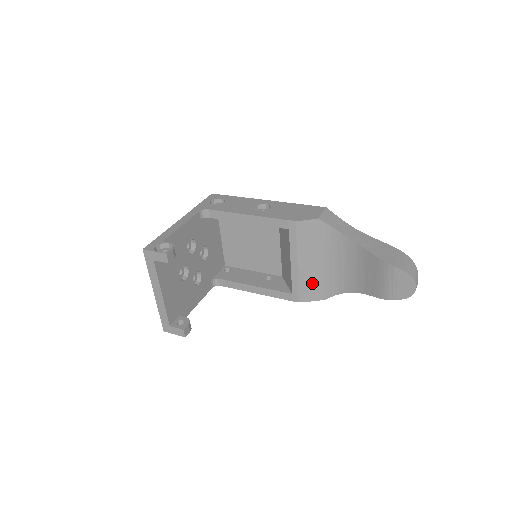
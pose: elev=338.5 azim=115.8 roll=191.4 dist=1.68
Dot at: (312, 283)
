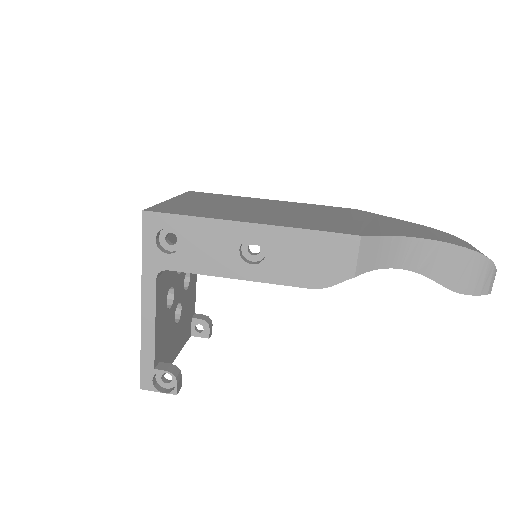
Dot at: occluded
